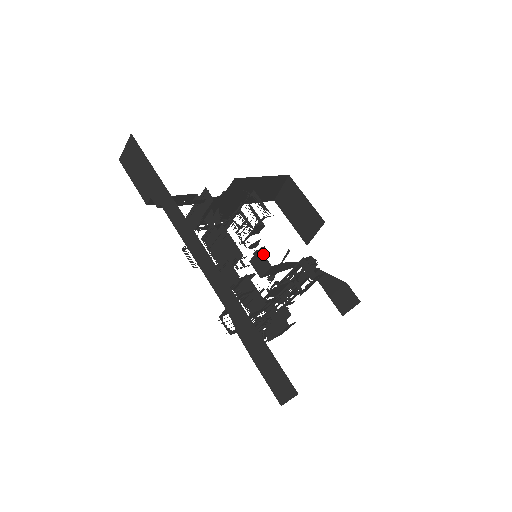
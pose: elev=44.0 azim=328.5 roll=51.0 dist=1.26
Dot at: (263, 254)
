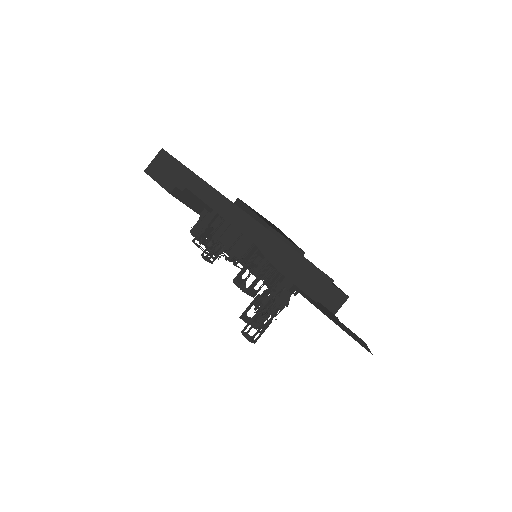
Dot at: occluded
